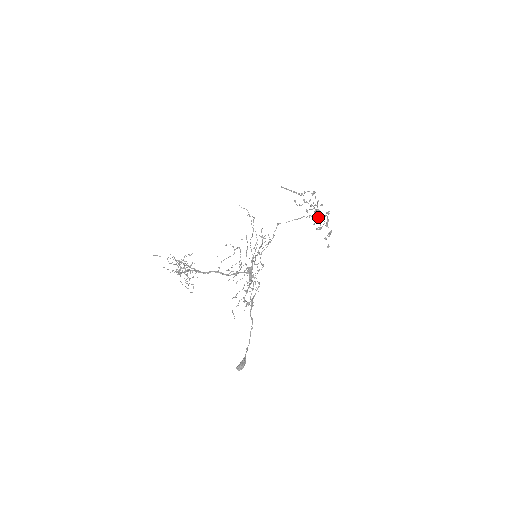
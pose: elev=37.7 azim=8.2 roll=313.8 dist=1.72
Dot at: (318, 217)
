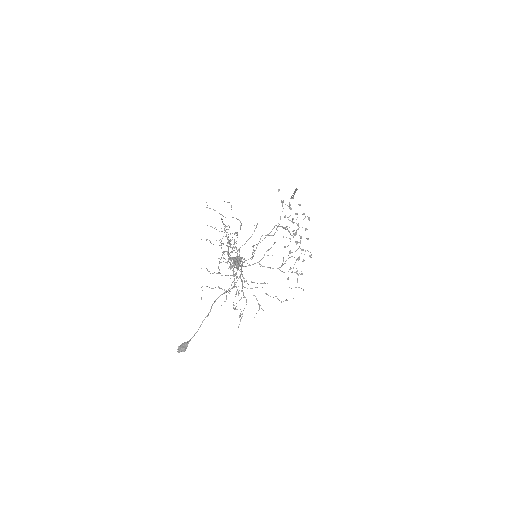
Dot at: (296, 242)
